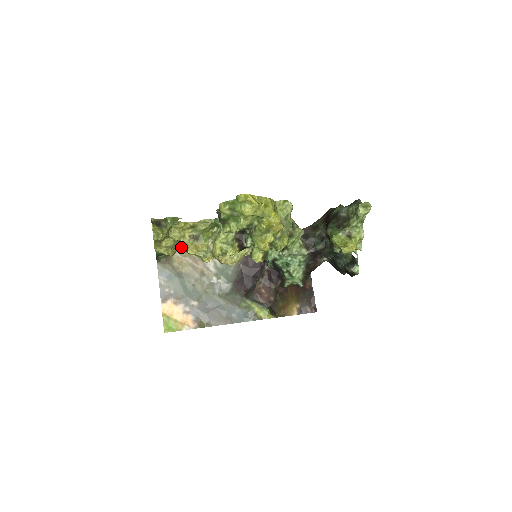
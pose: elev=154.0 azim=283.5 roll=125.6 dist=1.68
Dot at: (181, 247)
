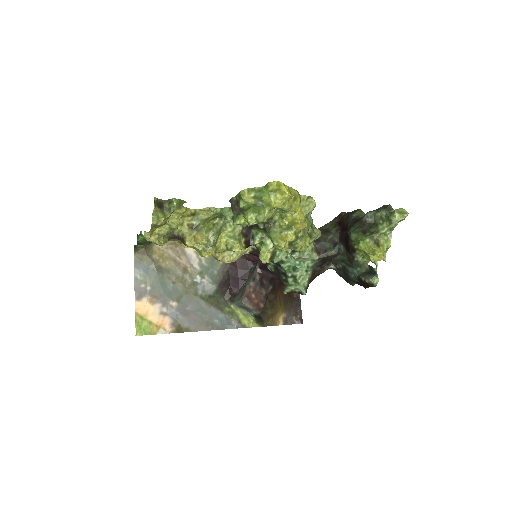
Dot at: (175, 237)
